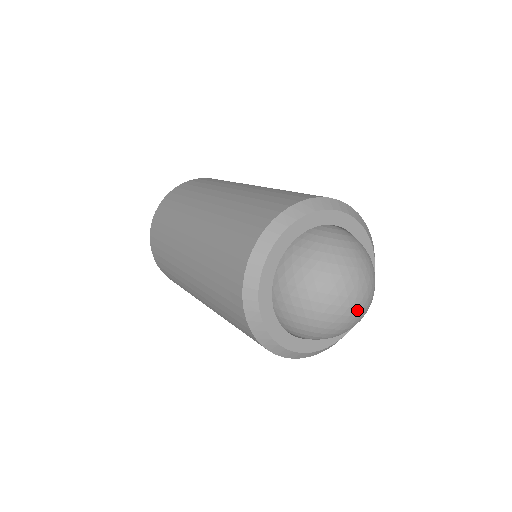
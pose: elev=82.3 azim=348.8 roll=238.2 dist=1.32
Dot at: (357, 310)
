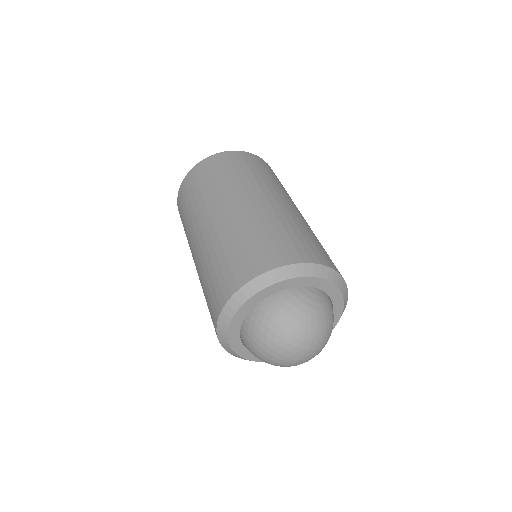
Dot at: (300, 361)
